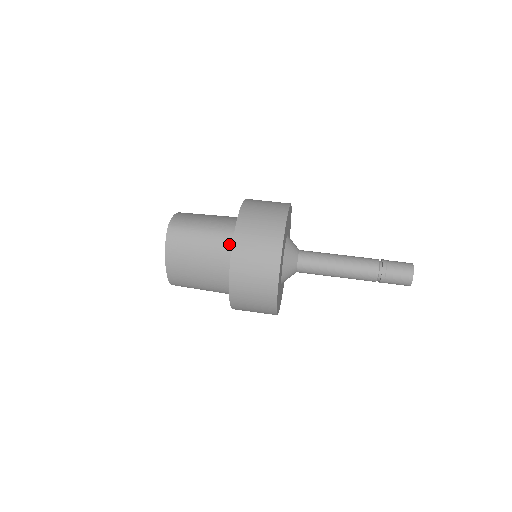
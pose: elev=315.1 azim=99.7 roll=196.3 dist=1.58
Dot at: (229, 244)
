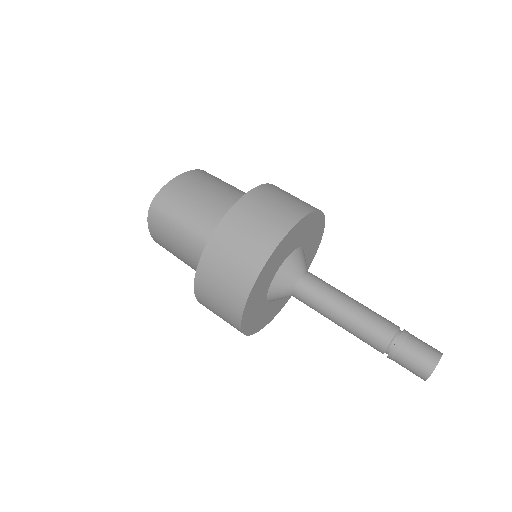
Dot at: occluded
